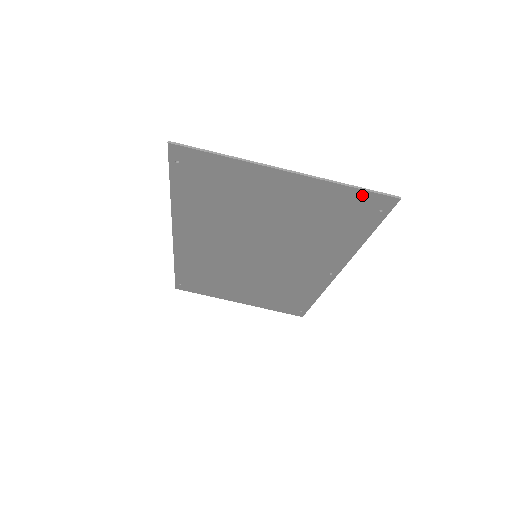
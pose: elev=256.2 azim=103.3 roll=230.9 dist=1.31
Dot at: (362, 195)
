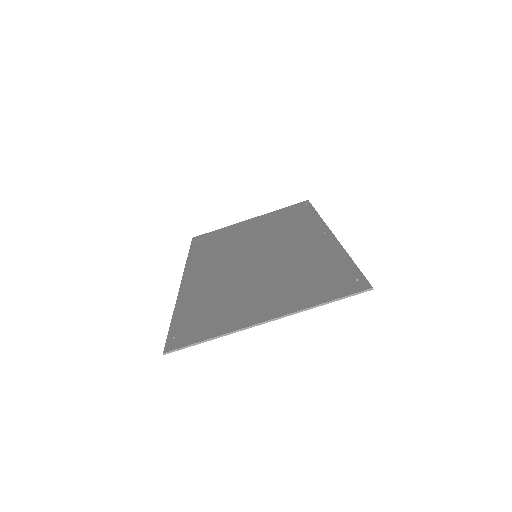
Dot at: (338, 296)
